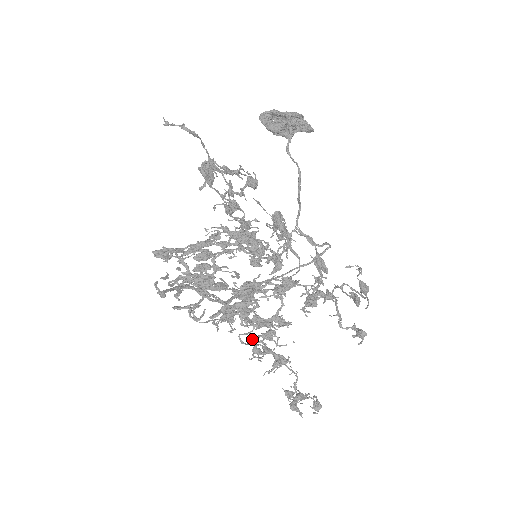
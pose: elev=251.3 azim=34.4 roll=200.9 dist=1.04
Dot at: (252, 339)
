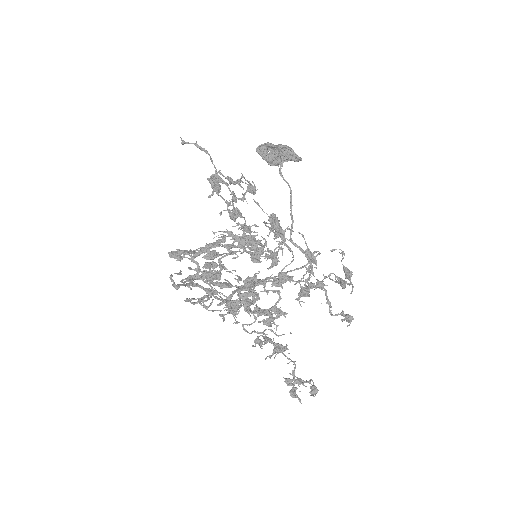
Dot at: (254, 330)
